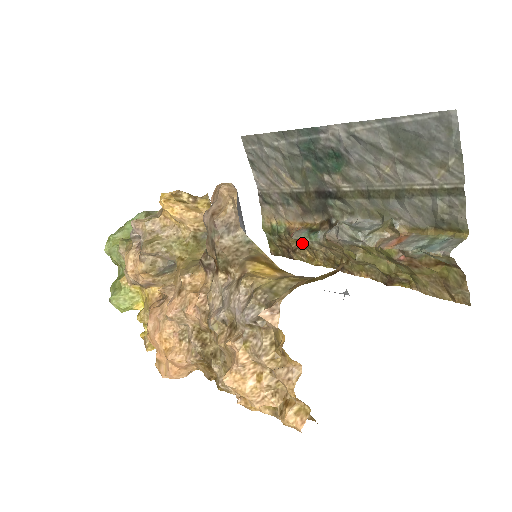
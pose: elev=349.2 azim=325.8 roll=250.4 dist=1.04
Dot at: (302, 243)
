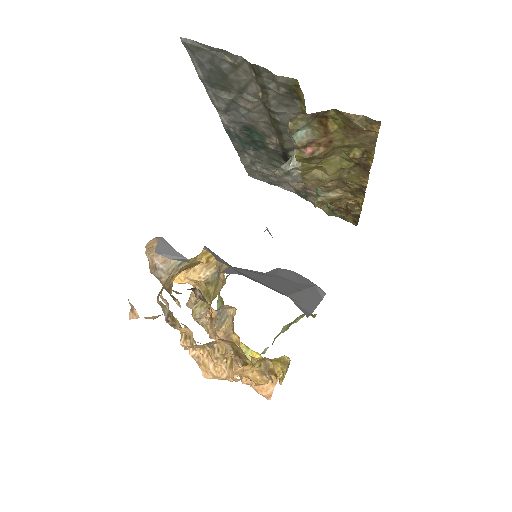
Dot at: (324, 203)
